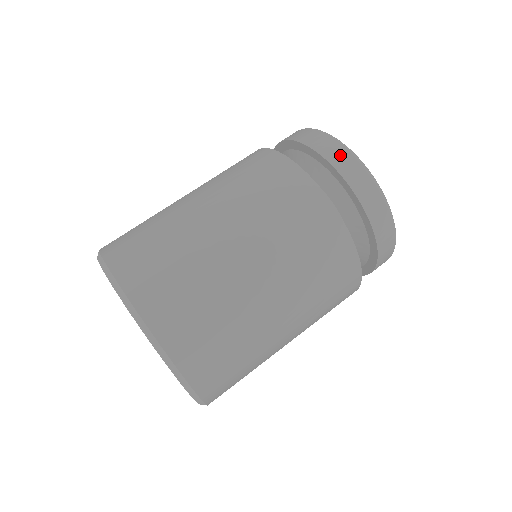
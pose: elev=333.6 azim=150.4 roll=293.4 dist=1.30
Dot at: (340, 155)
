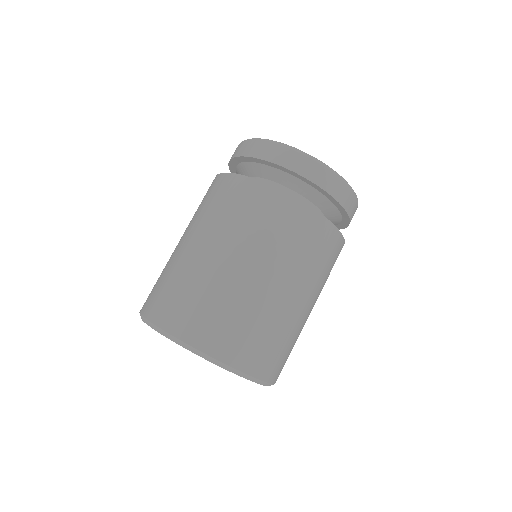
Dot at: (260, 148)
